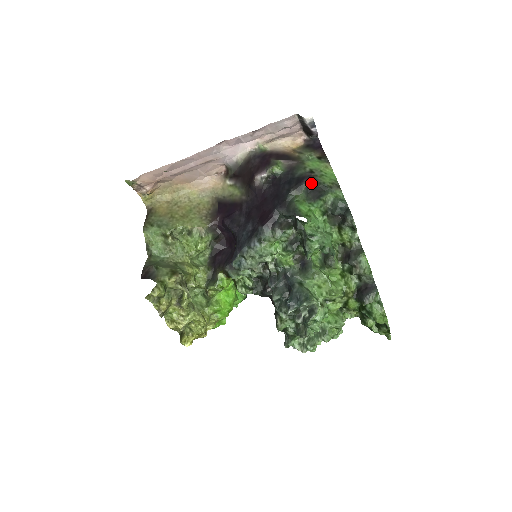
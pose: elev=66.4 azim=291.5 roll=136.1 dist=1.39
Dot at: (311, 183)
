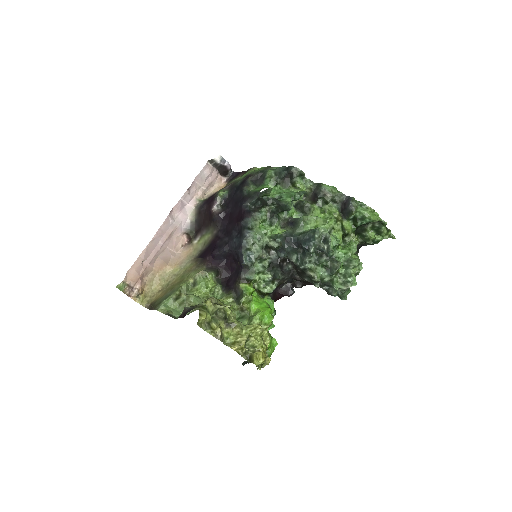
Dot at: (251, 177)
